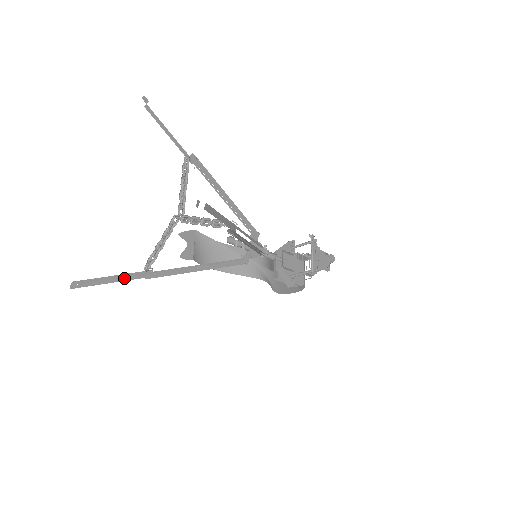
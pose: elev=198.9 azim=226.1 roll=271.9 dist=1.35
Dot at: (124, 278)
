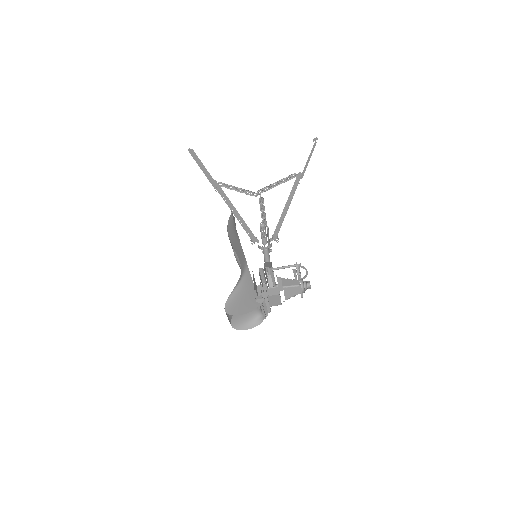
Dot at: (207, 172)
